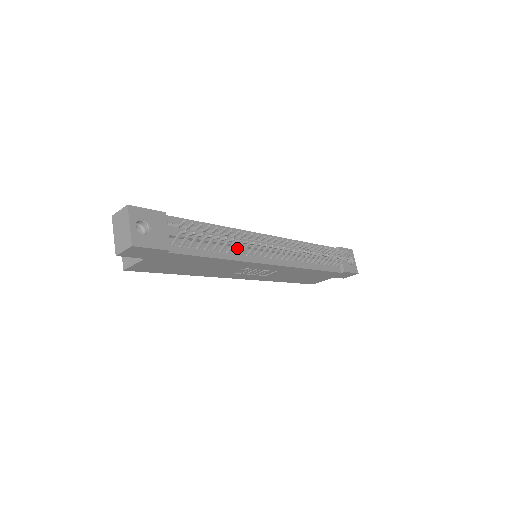
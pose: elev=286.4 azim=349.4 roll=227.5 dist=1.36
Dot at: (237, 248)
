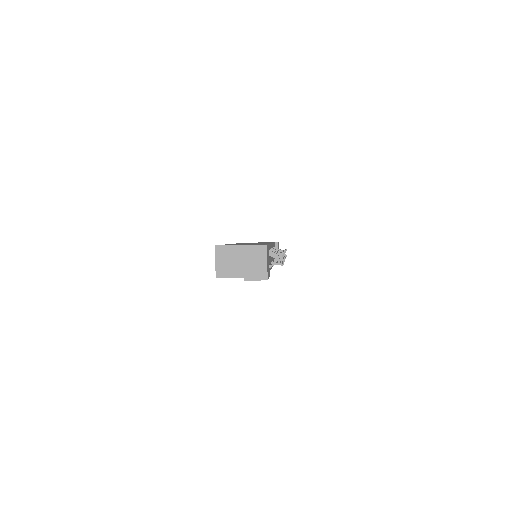
Dot at: occluded
